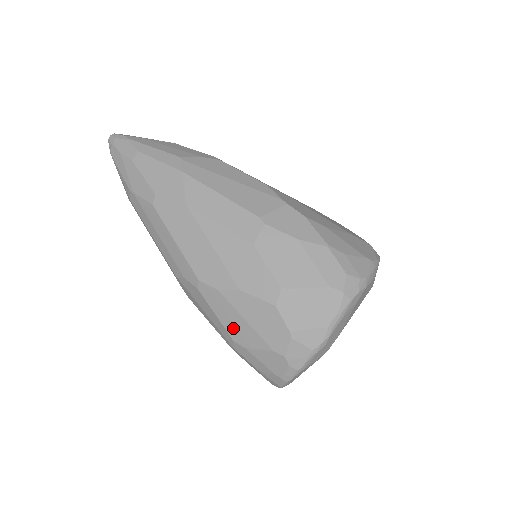
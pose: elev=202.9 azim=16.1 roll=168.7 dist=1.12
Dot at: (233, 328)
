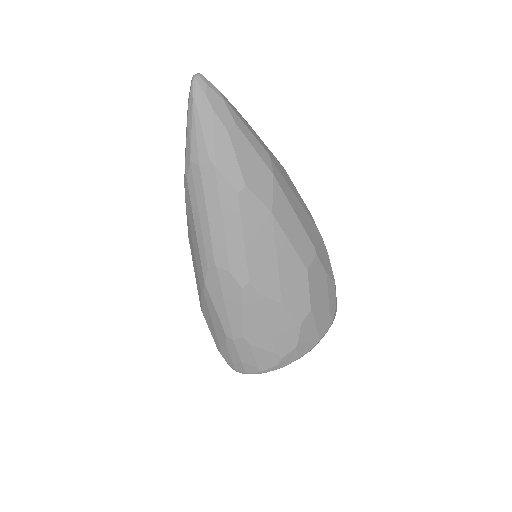
Dot at: (251, 328)
